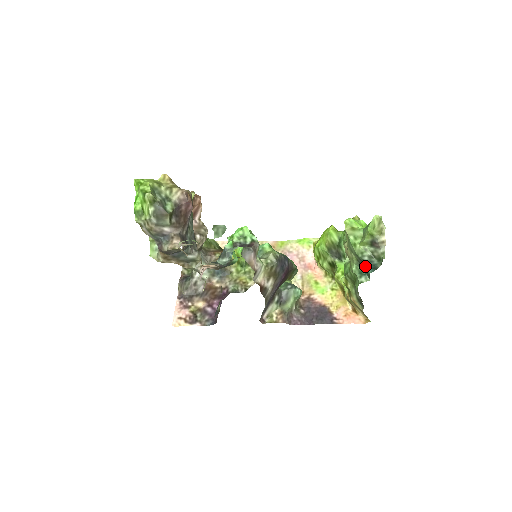
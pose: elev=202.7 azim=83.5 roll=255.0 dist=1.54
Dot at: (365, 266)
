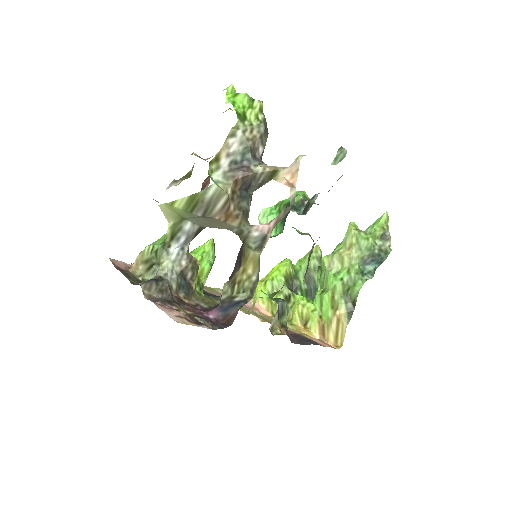
Dot at: (371, 262)
